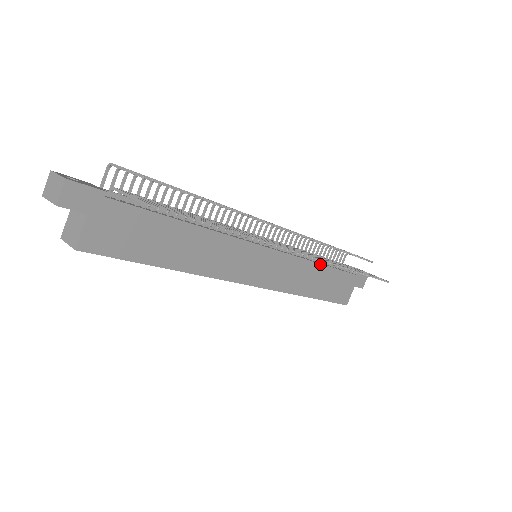
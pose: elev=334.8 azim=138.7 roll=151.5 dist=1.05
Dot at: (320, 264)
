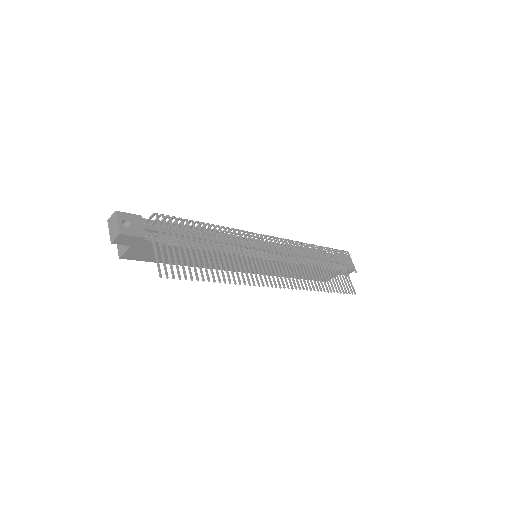
Dot at: (310, 265)
